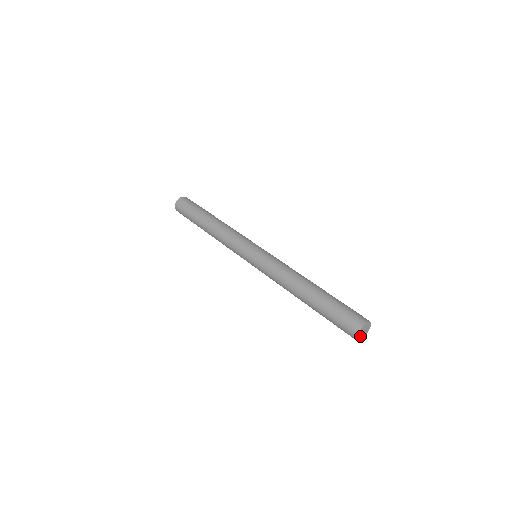
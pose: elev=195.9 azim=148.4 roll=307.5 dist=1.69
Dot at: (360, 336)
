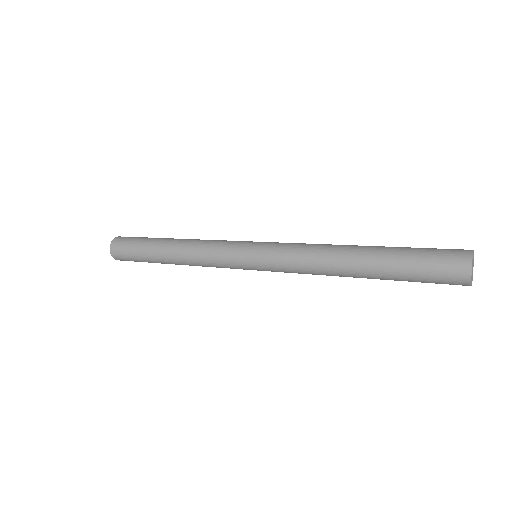
Dot at: occluded
